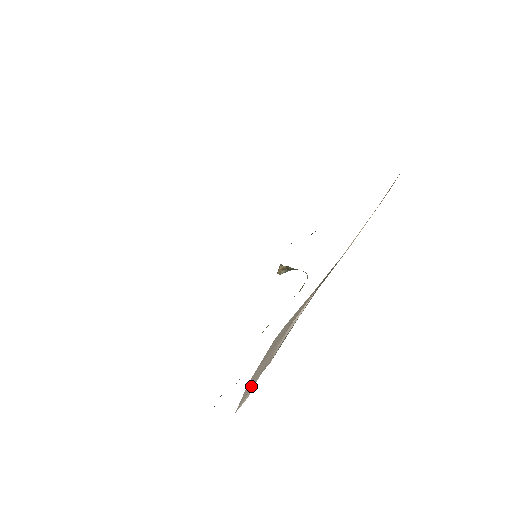
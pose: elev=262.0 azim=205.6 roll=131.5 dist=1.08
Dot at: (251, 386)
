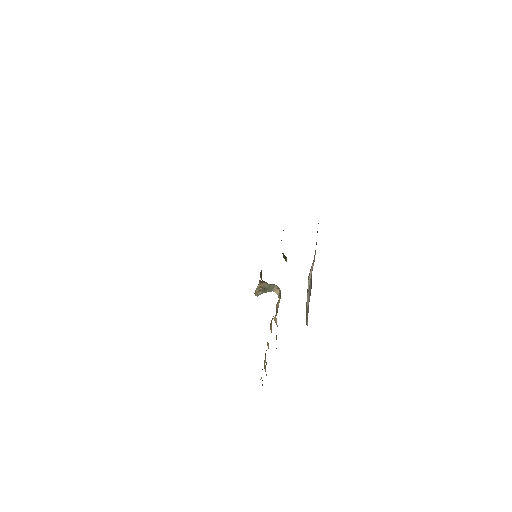
Dot at: (306, 315)
